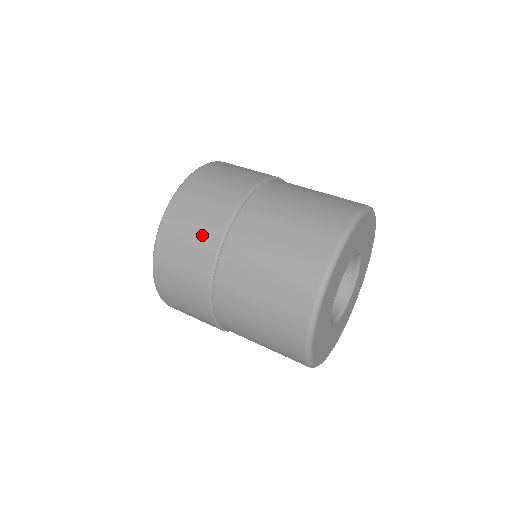
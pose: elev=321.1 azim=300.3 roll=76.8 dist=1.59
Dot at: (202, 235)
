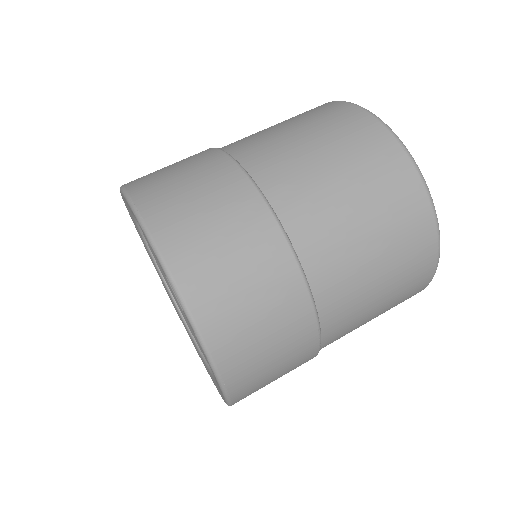
Dot at: (228, 206)
